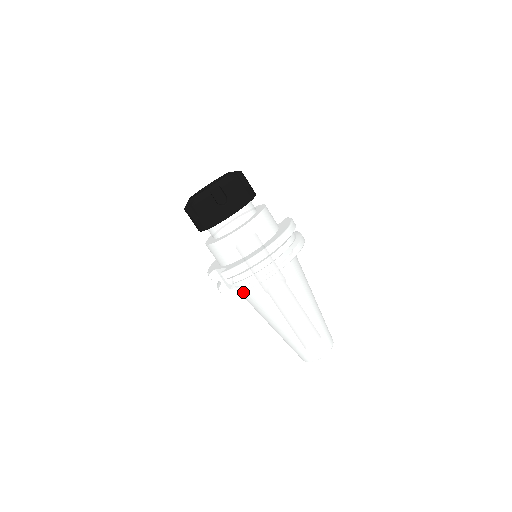
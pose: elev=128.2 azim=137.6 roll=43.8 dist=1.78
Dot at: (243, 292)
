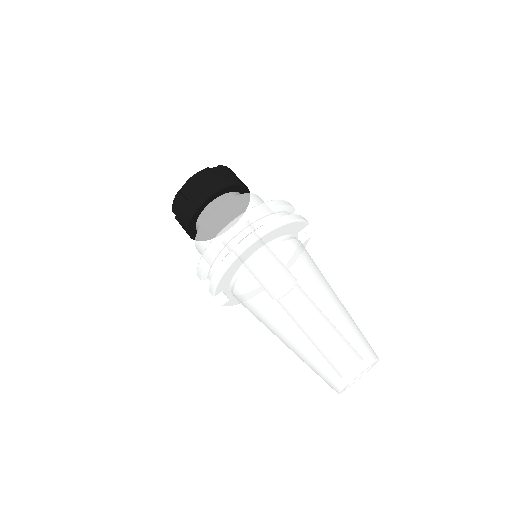
Dot at: (236, 298)
